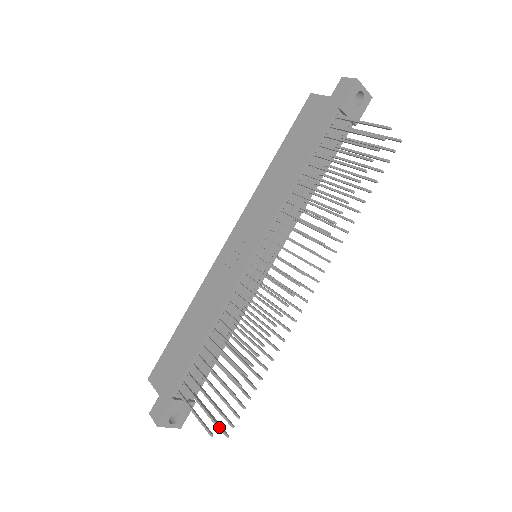
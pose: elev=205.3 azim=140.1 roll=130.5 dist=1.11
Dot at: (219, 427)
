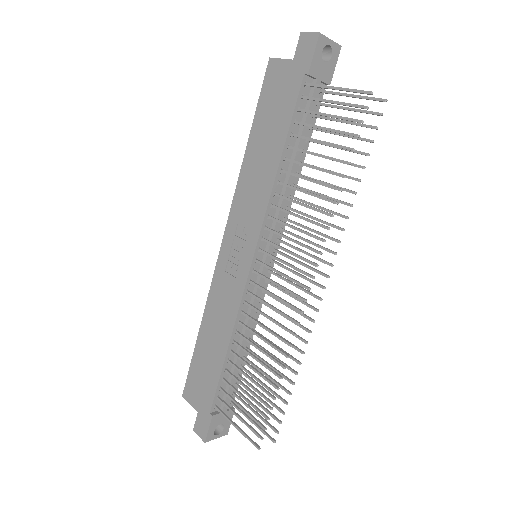
Dot at: (264, 433)
